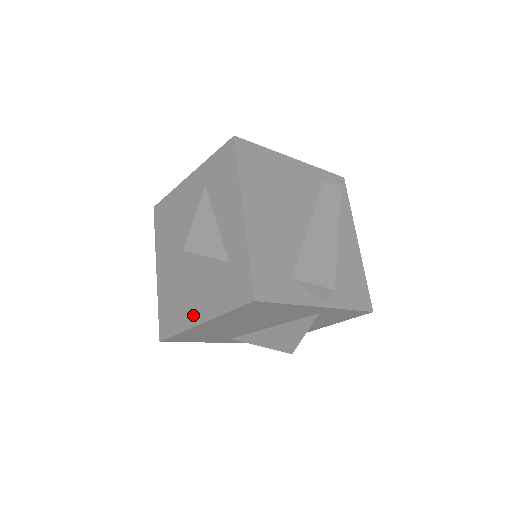
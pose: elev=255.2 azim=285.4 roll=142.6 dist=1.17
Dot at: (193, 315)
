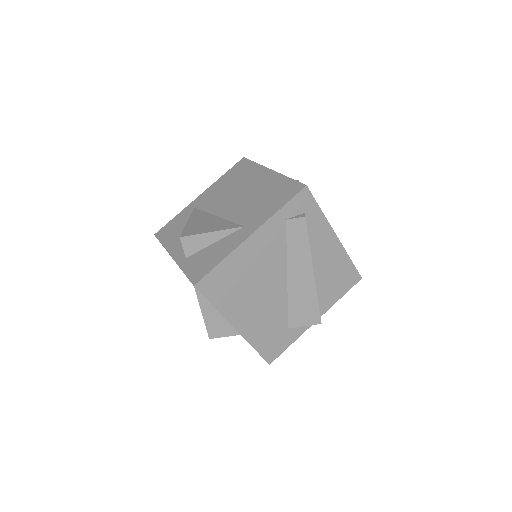
Dot at: occluded
